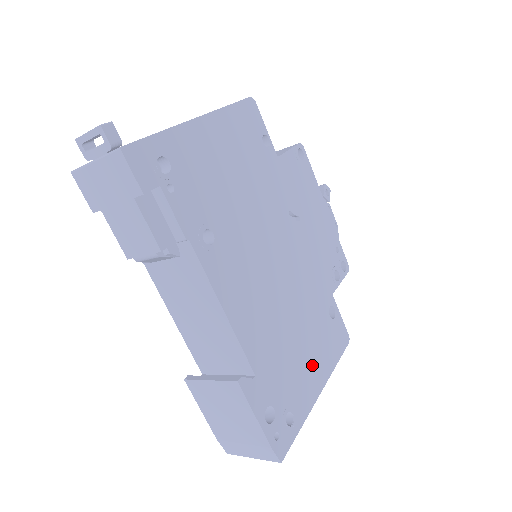
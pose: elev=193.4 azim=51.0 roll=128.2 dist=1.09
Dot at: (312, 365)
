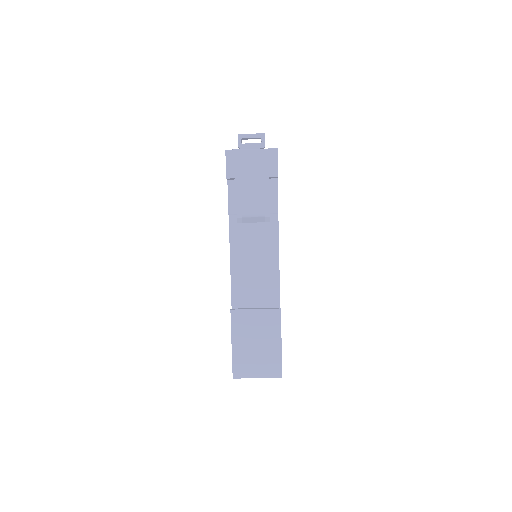
Dot at: occluded
